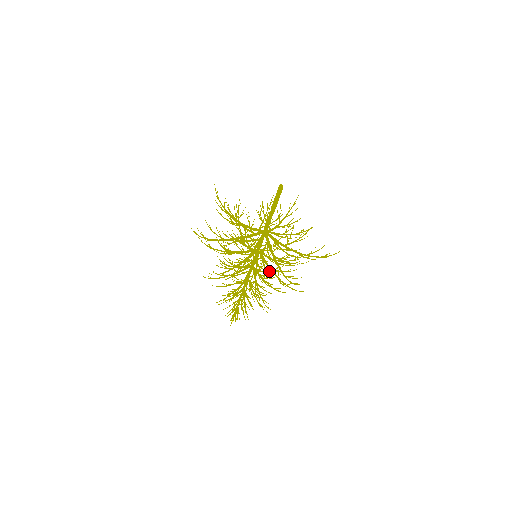
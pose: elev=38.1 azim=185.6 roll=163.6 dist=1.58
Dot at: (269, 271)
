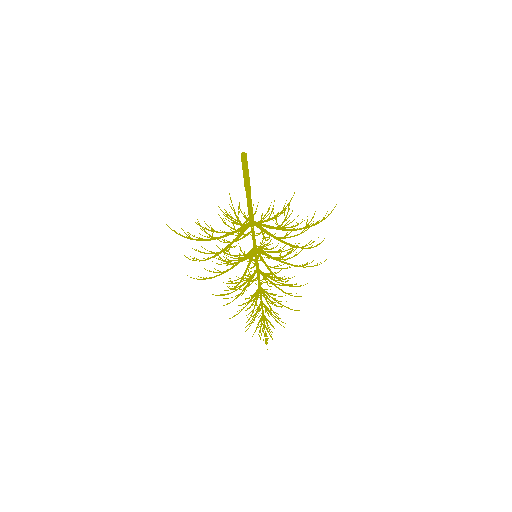
Dot at: (280, 258)
